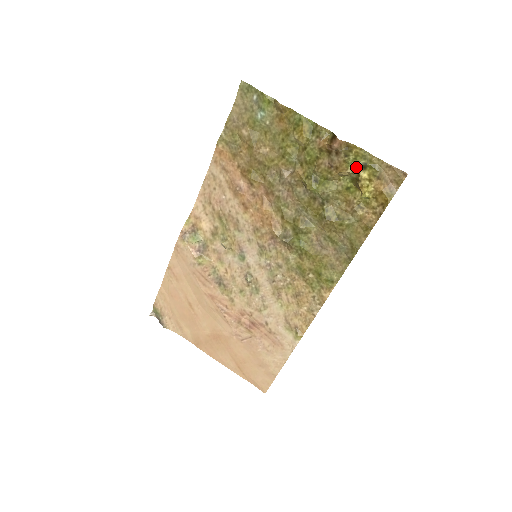
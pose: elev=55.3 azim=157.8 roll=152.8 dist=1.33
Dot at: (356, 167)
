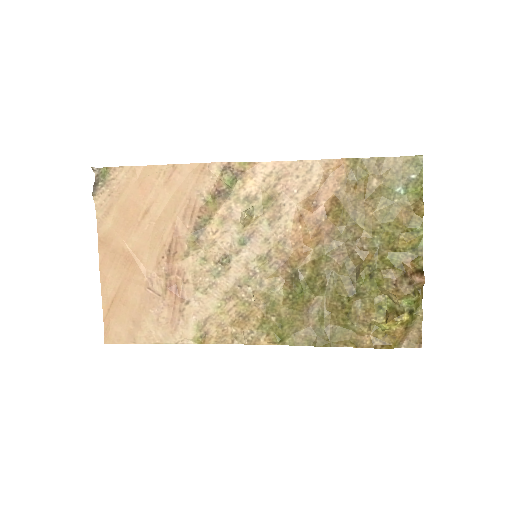
Dot at: (407, 306)
